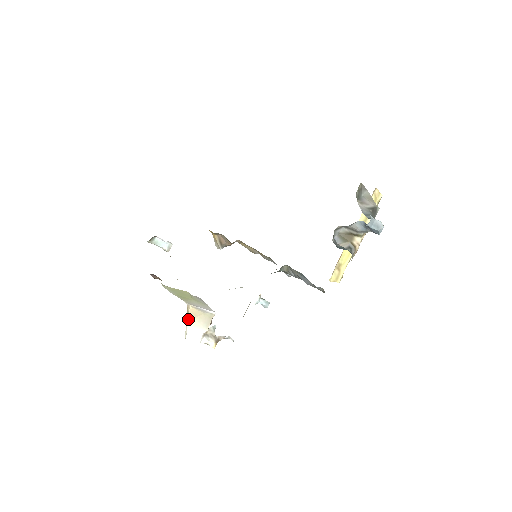
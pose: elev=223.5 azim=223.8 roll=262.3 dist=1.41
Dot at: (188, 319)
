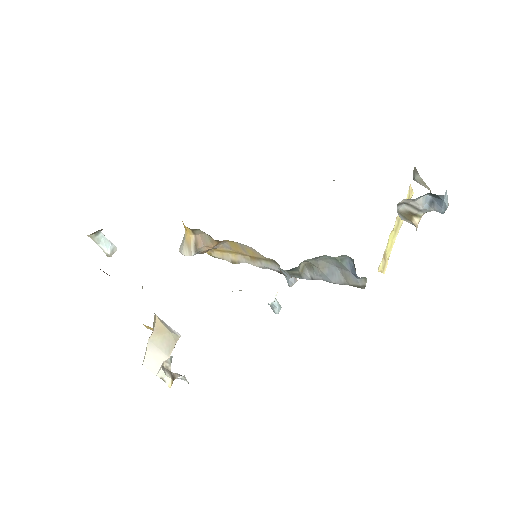
Dot at: (151, 335)
